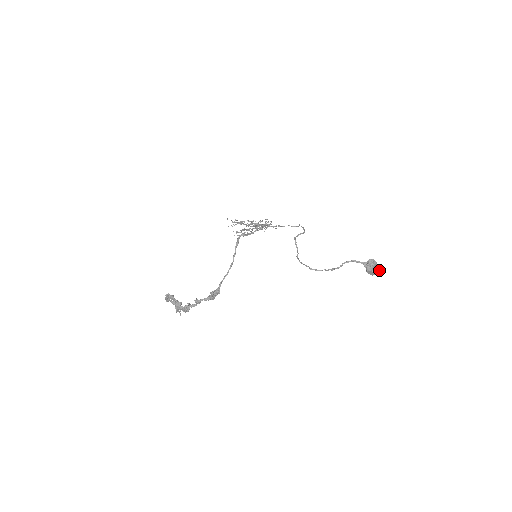
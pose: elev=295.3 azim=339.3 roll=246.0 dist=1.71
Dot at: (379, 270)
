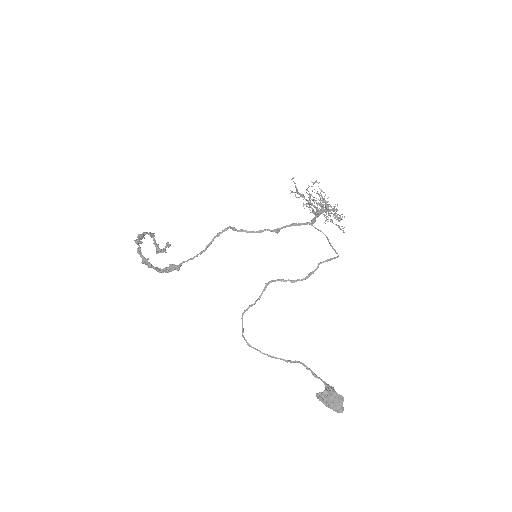
Dot at: (341, 409)
